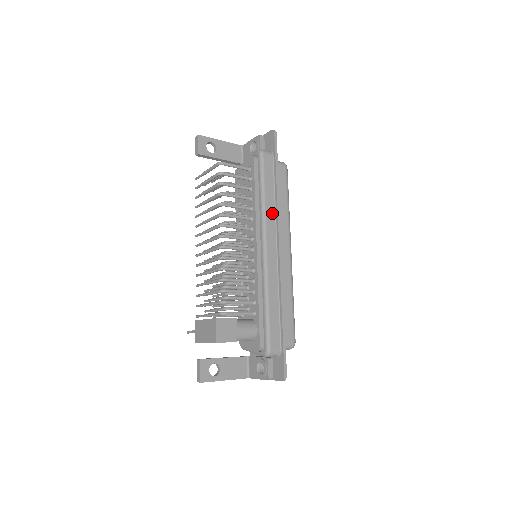
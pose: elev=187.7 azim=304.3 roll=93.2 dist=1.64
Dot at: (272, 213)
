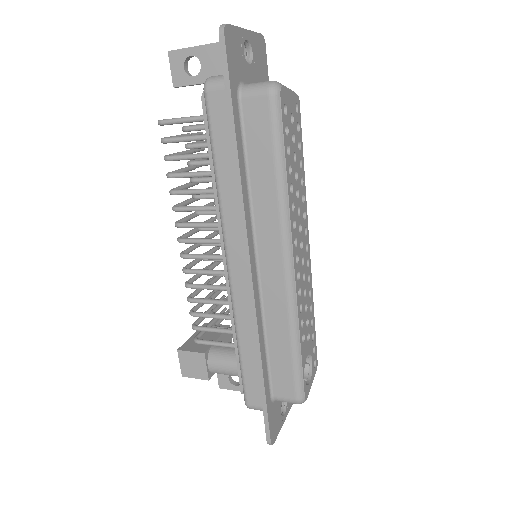
Dot at: (234, 206)
